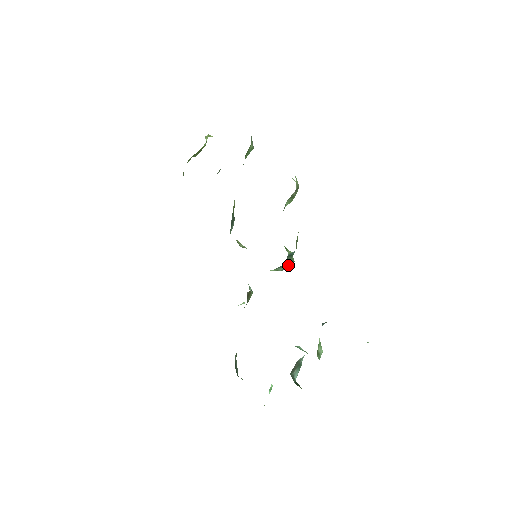
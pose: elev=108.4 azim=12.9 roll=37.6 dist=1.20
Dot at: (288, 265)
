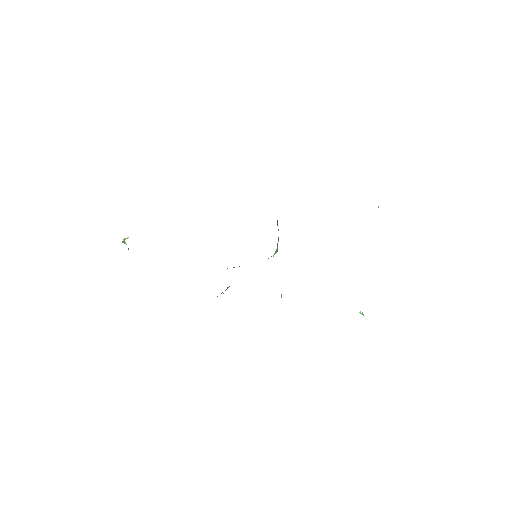
Dot at: occluded
